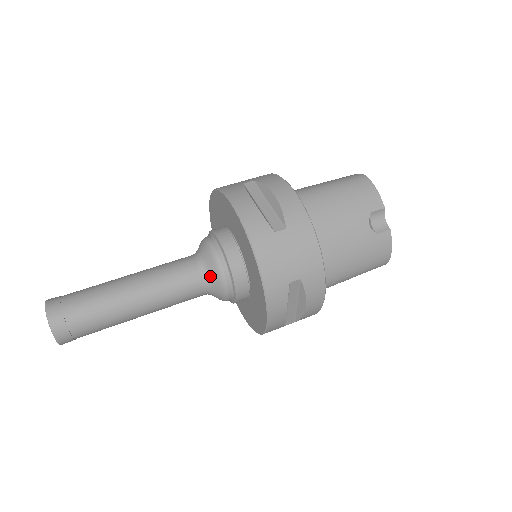
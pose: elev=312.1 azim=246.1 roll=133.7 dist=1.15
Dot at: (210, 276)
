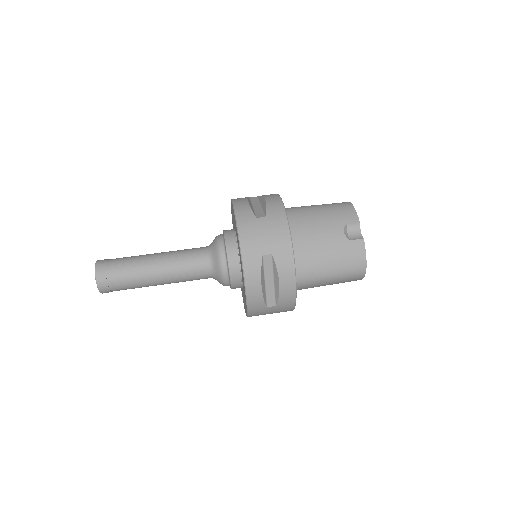
Dot at: (213, 257)
